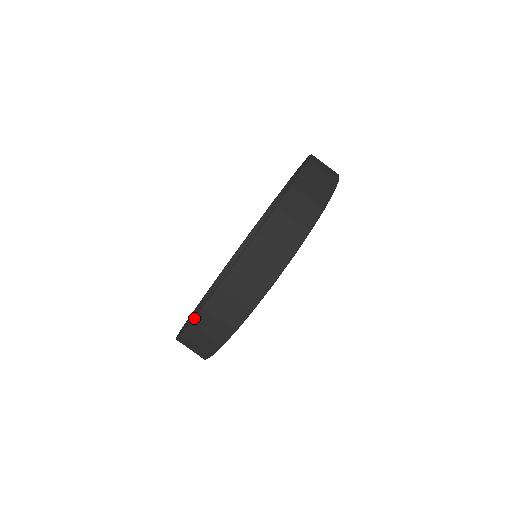
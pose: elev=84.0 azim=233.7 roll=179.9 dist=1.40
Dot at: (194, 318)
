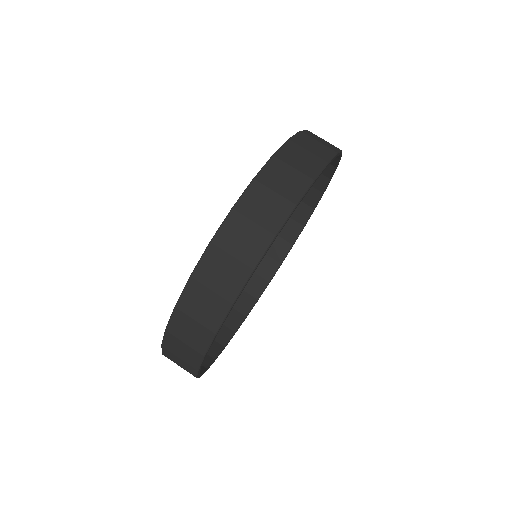
Dot at: (163, 340)
